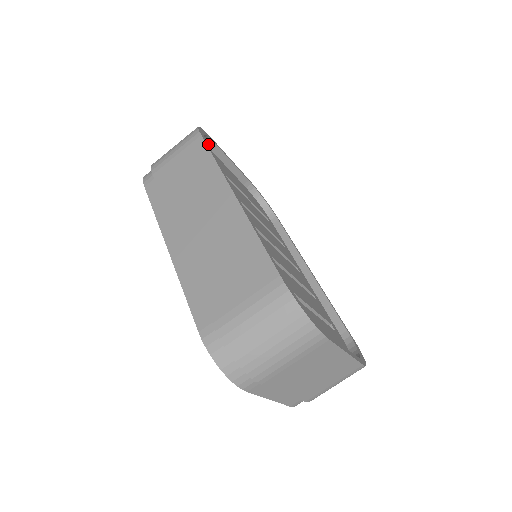
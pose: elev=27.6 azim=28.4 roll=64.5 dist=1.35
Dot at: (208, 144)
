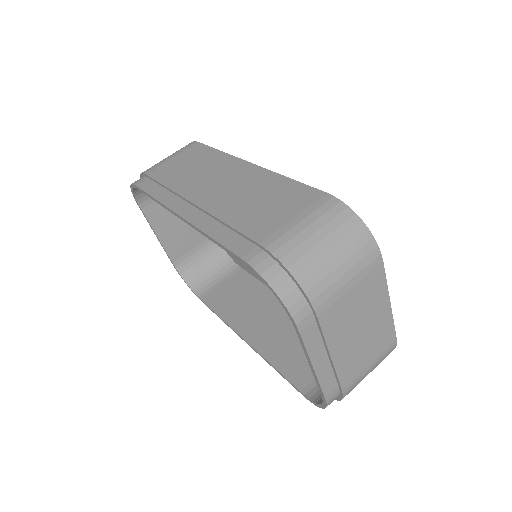
Dot at: occluded
